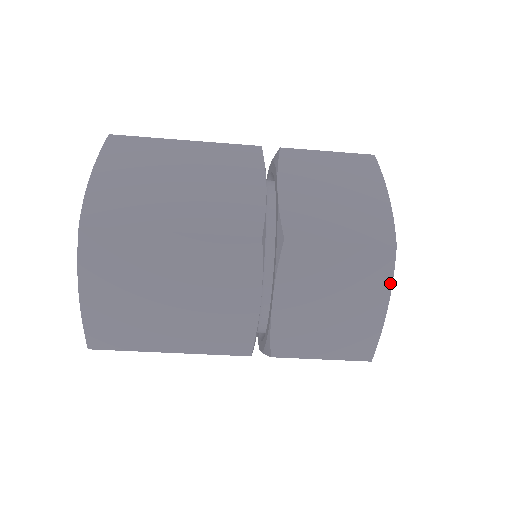
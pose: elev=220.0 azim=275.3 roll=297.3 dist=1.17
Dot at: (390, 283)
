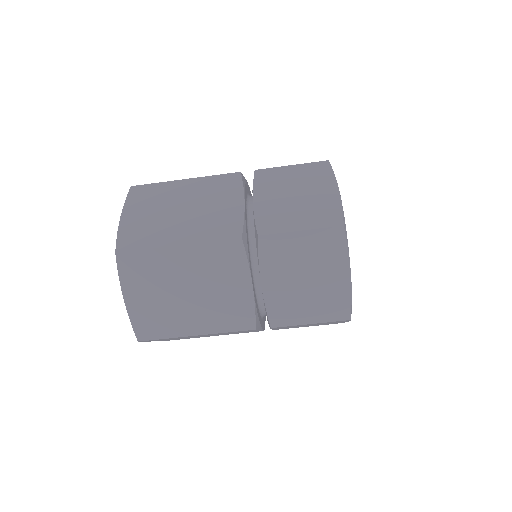
Dot at: (334, 178)
